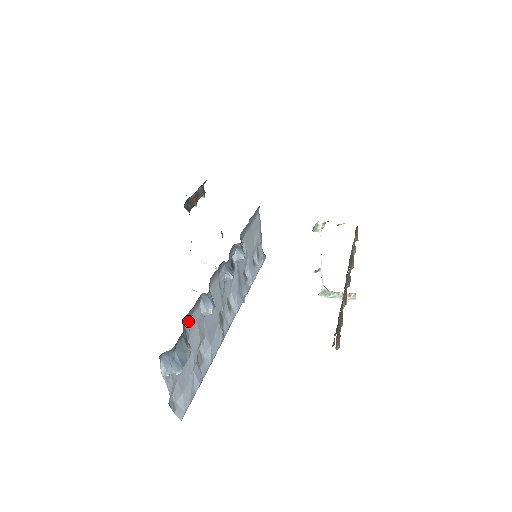
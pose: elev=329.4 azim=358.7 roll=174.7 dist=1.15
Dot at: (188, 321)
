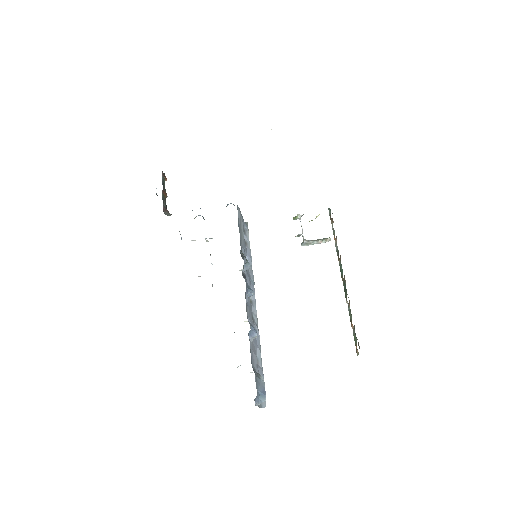
Dot at: (251, 360)
